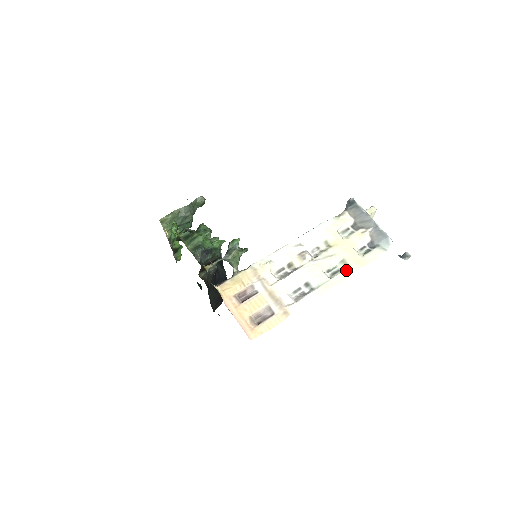
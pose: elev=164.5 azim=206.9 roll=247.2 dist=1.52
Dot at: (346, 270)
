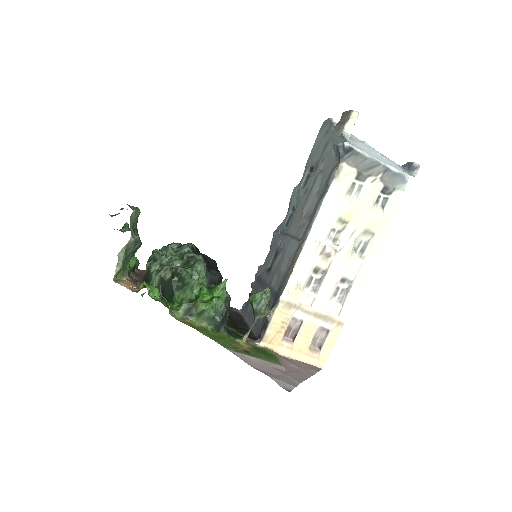
Dot at: (374, 241)
